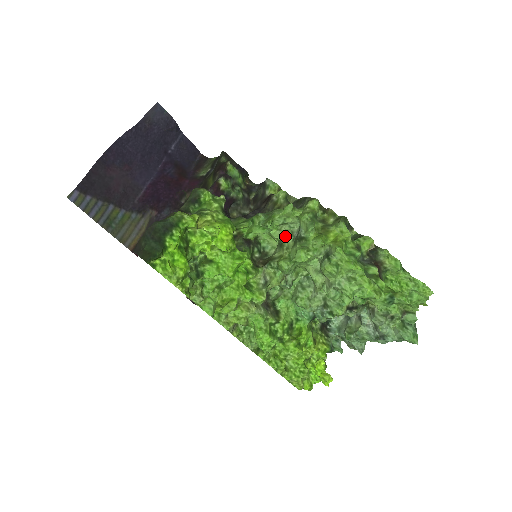
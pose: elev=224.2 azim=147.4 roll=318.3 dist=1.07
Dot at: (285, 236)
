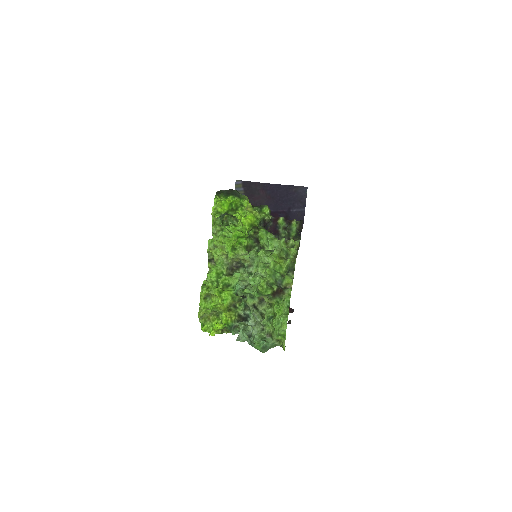
Dot at: occluded
